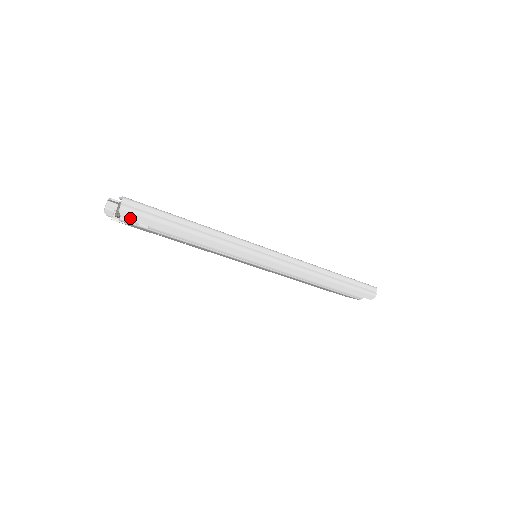
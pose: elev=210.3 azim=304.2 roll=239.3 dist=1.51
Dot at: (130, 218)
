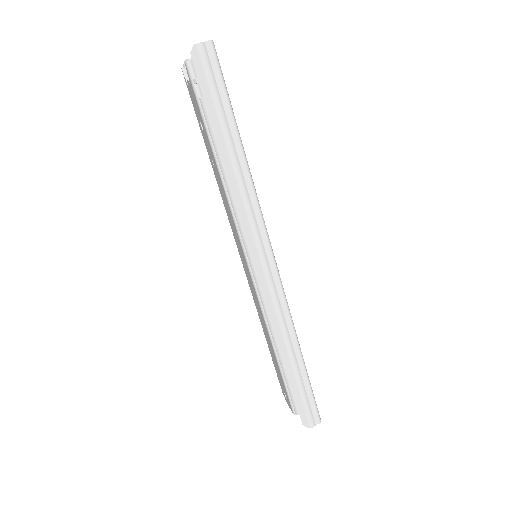
Dot at: (195, 65)
